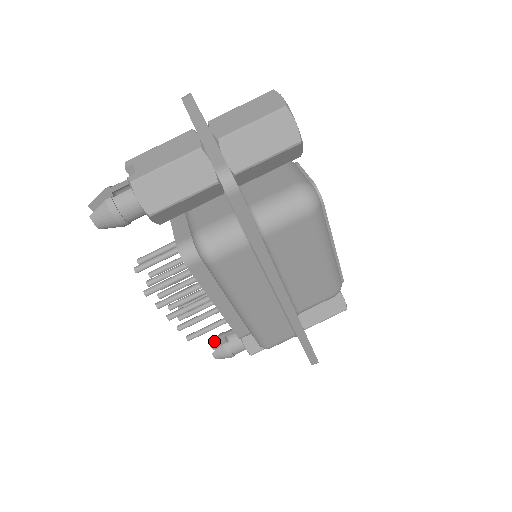
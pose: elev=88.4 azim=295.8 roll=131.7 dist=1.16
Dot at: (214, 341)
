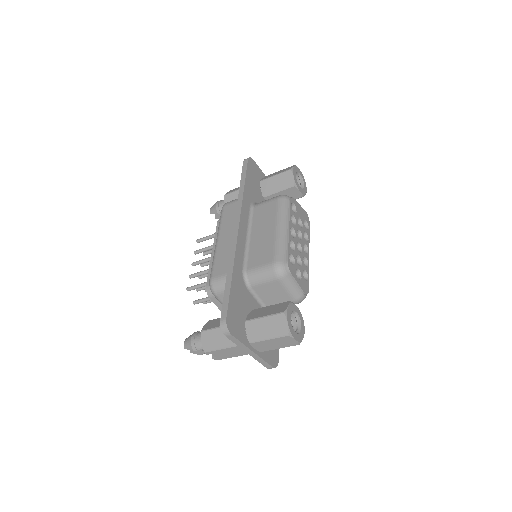
Dot at: (214, 213)
